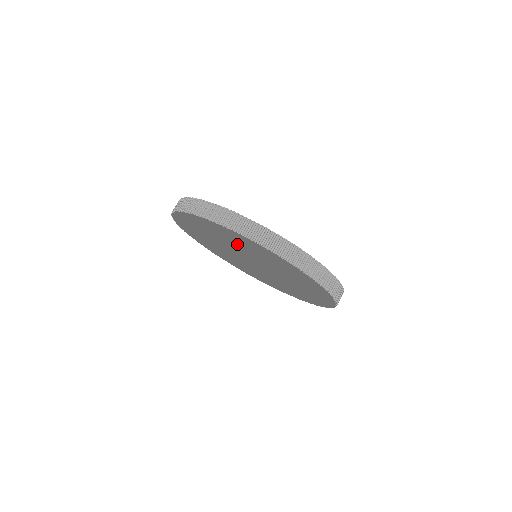
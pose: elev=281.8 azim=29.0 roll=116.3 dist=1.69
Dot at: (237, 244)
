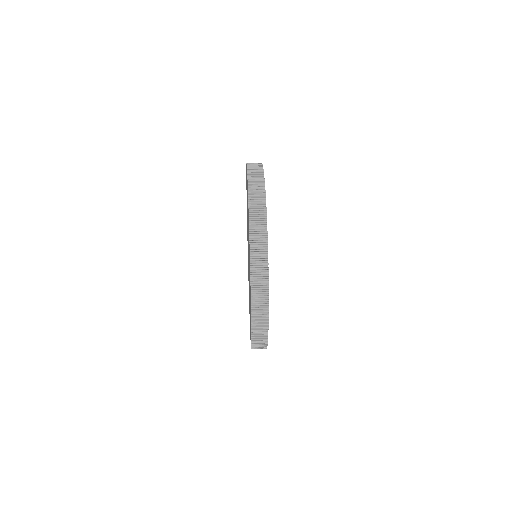
Dot at: occluded
